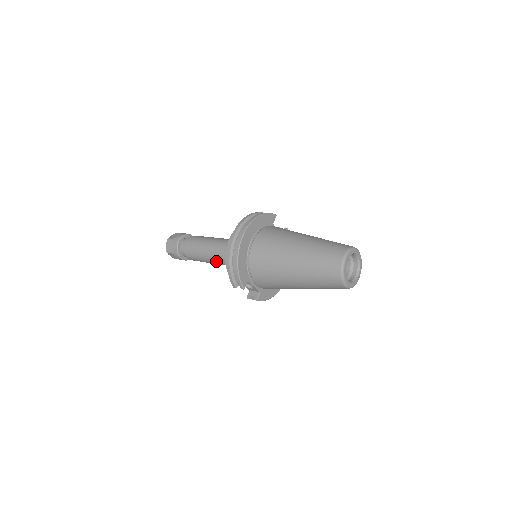
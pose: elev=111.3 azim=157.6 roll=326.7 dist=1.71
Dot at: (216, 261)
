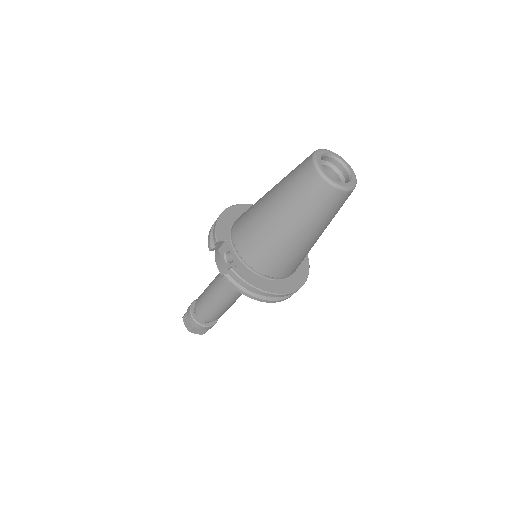
Dot at: (217, 283)
